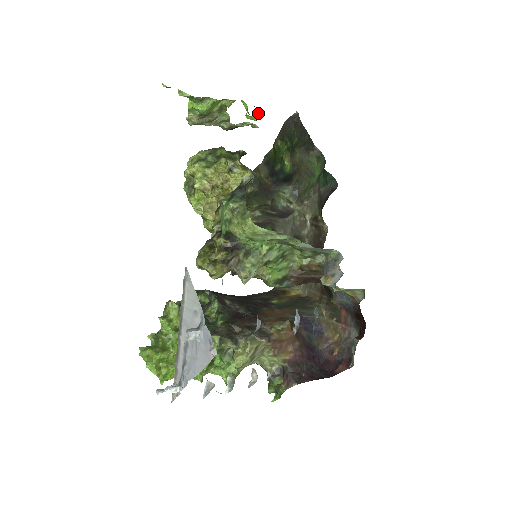
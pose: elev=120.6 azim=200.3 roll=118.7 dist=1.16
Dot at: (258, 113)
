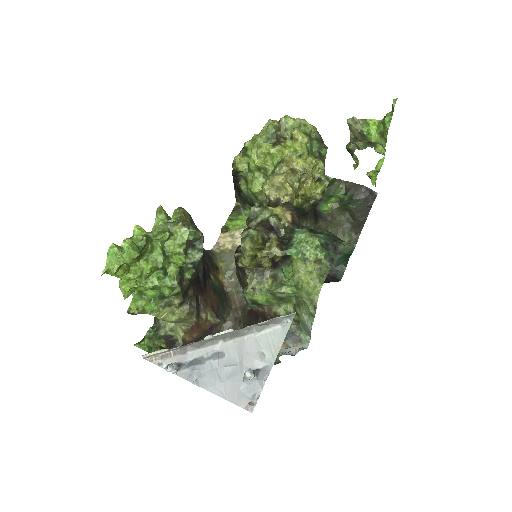
Dot at: (376, 177)
